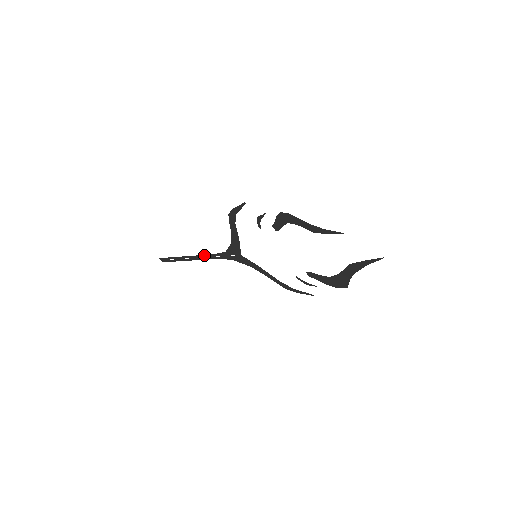
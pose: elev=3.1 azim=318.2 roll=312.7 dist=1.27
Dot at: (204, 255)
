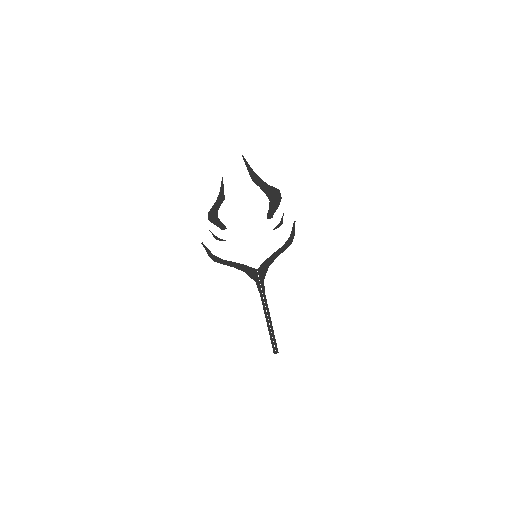
Dot at: occluded
